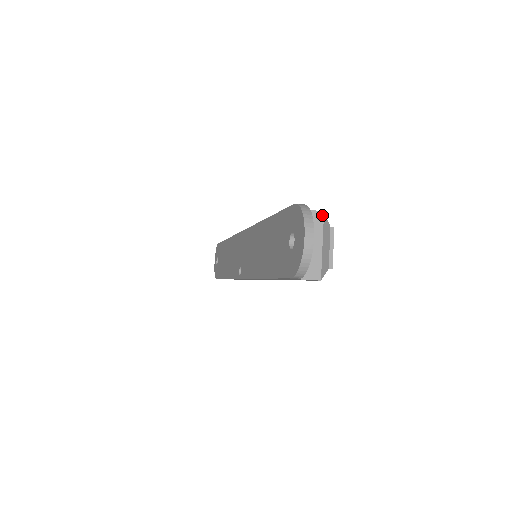
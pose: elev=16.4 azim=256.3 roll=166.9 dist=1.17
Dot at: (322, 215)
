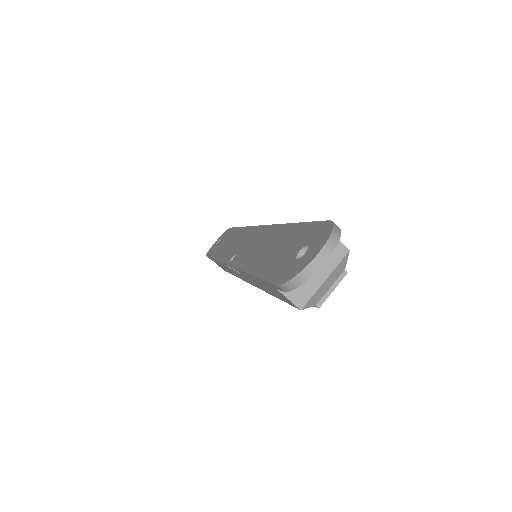
Dot at: (346, 252)
